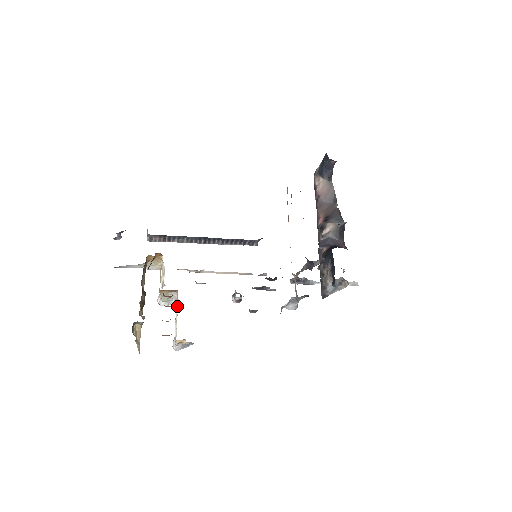
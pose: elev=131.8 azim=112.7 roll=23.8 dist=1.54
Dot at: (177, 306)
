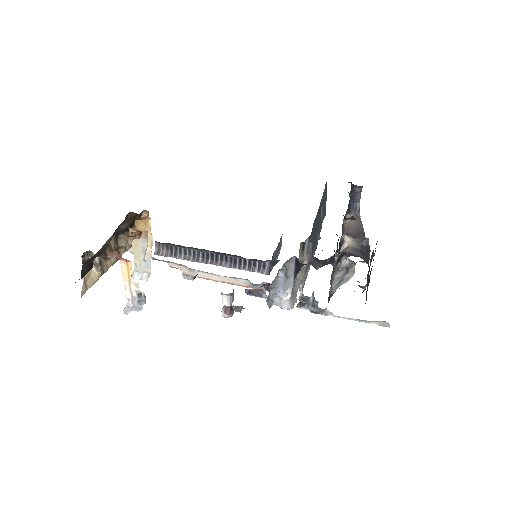
Dot at: occluded
